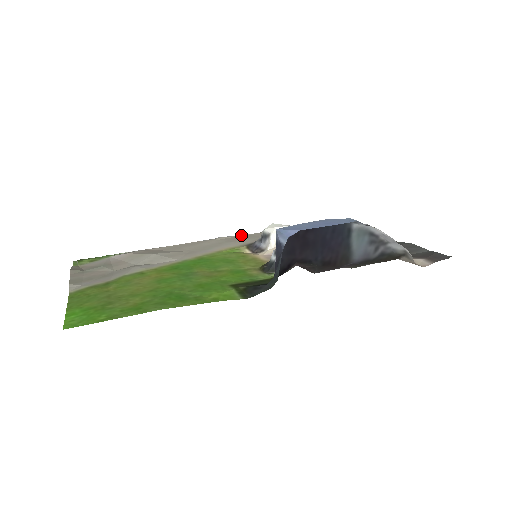
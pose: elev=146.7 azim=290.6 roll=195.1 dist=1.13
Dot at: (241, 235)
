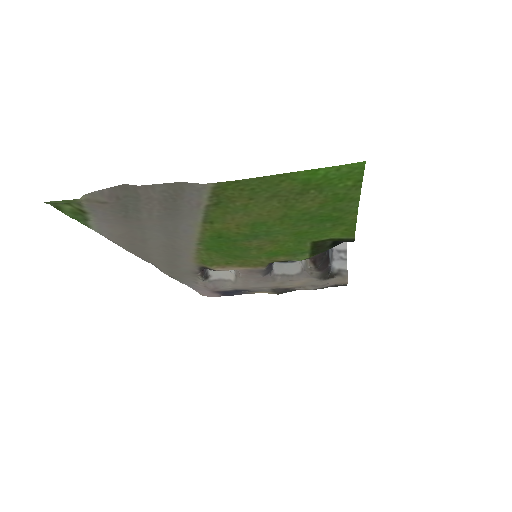
Dot at: (162, 271)
